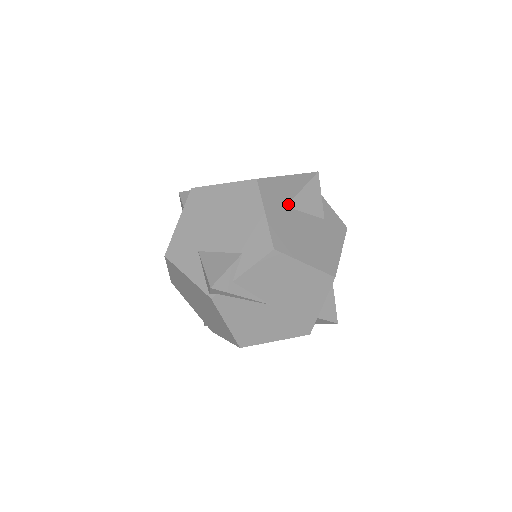
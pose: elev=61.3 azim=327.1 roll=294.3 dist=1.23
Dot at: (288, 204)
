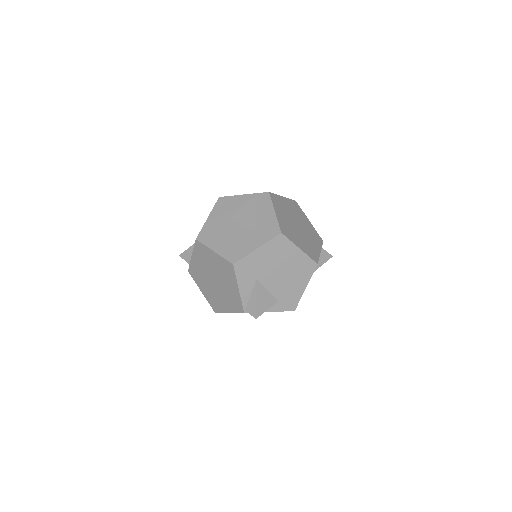
Dot at: occluded
